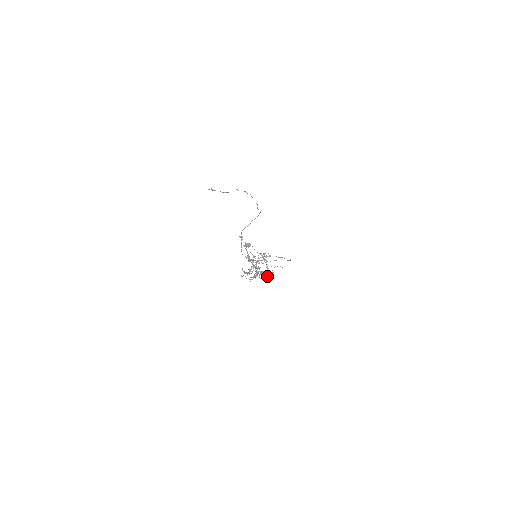
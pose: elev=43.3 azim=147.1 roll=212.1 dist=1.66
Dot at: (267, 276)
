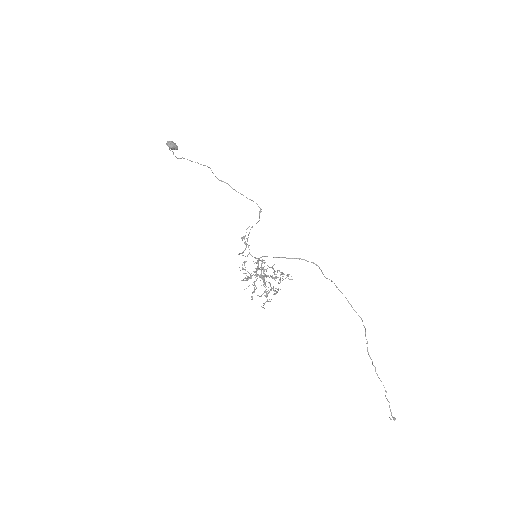
Dot at: occluded
